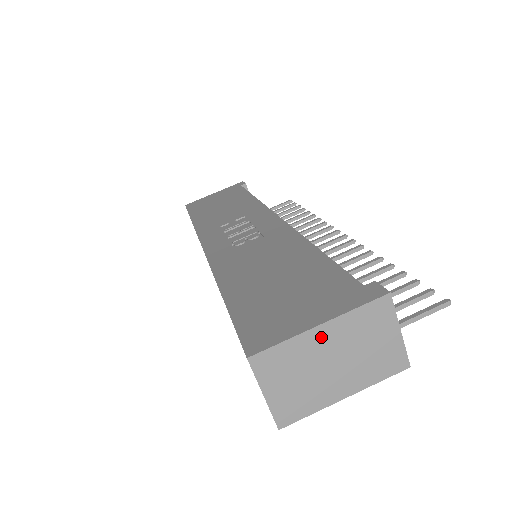
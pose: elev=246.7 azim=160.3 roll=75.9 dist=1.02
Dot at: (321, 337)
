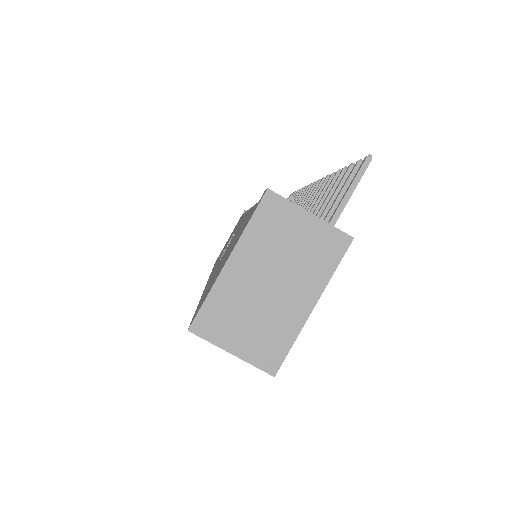
Dot at: (238, 270)
